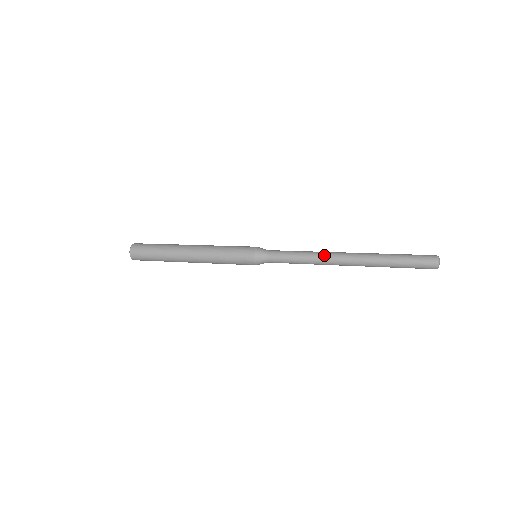
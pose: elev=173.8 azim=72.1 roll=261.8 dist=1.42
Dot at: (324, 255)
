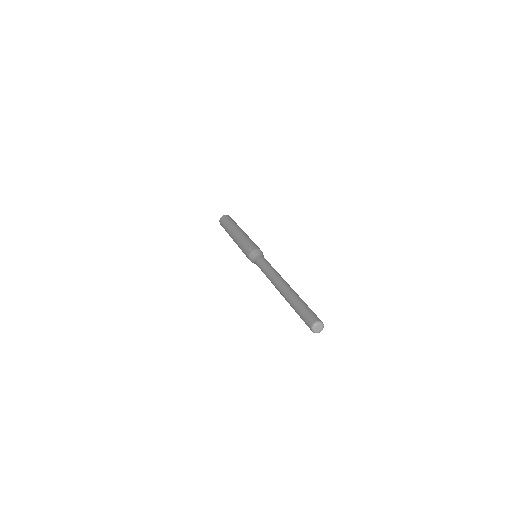
Dot at: (275, 275)
